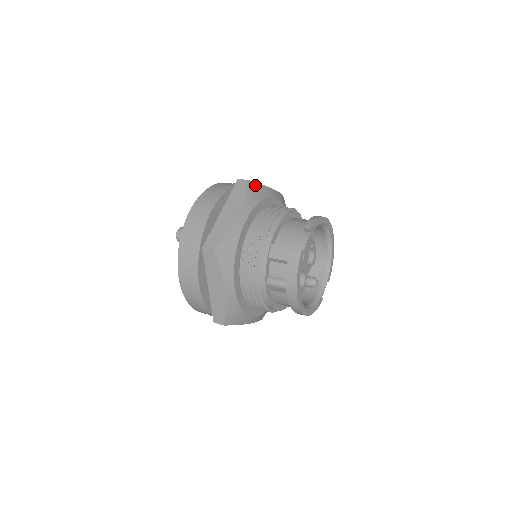
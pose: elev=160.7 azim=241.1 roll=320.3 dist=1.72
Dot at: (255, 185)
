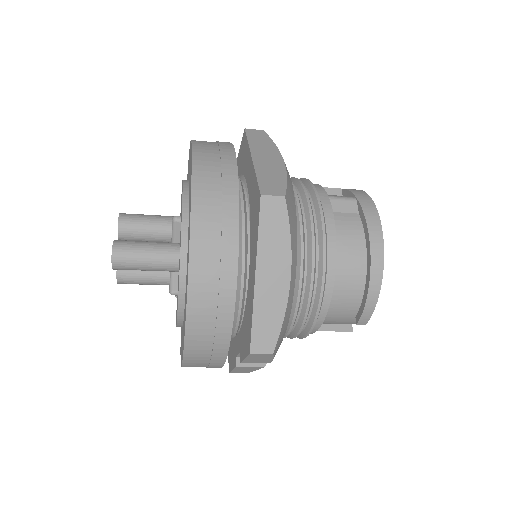
Dot at: occluded
